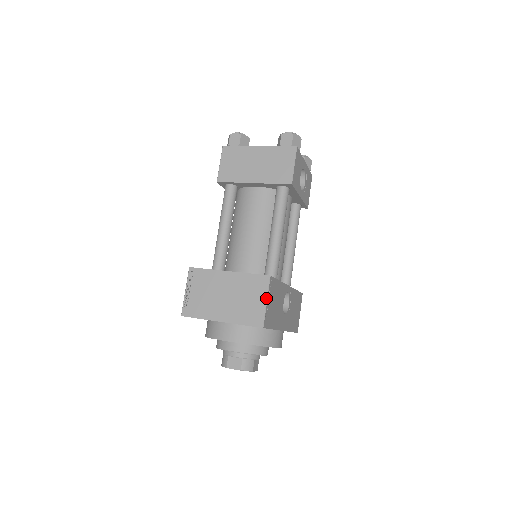
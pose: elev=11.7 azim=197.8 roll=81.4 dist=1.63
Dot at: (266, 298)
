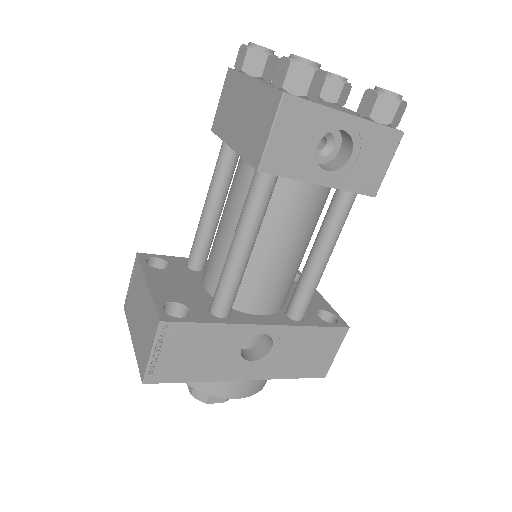
Dot at: (151, 348)
